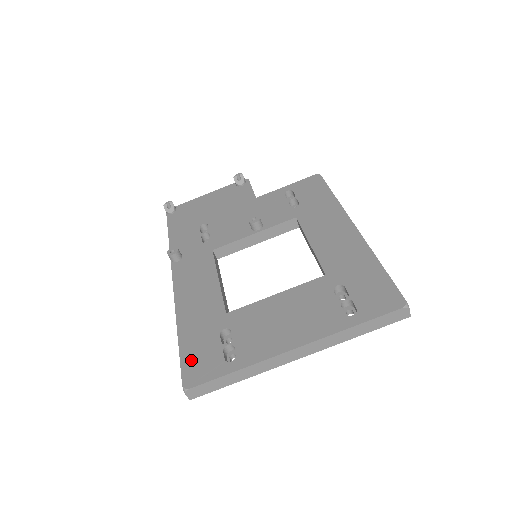
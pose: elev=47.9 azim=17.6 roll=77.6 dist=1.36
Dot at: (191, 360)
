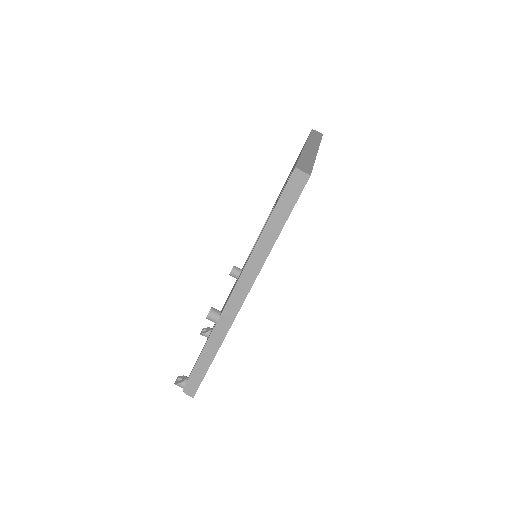
Dot at: occluded
